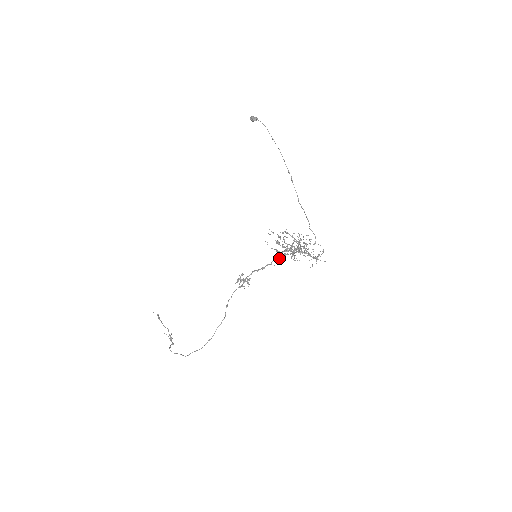
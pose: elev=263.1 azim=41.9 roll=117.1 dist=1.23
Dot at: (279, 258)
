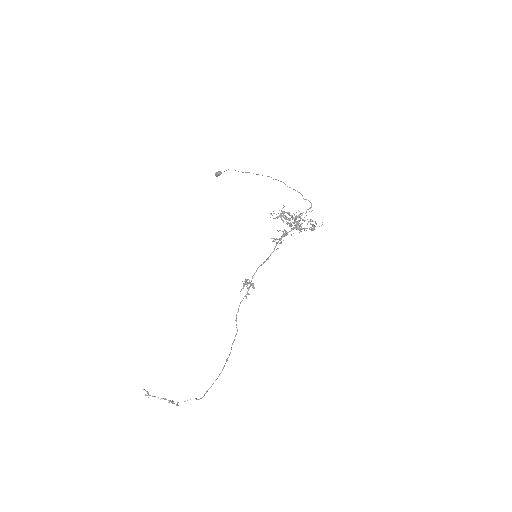
Dot at: (280, 242)
